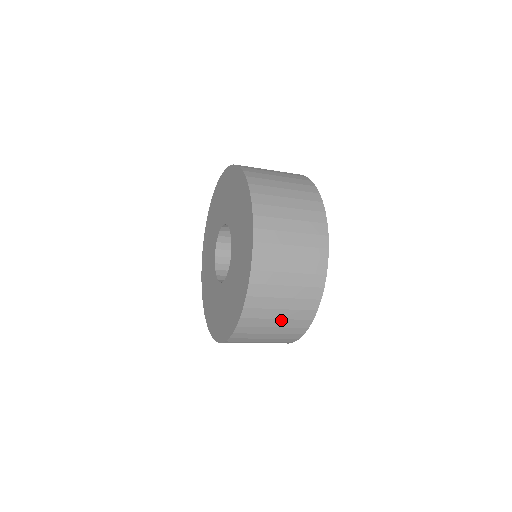
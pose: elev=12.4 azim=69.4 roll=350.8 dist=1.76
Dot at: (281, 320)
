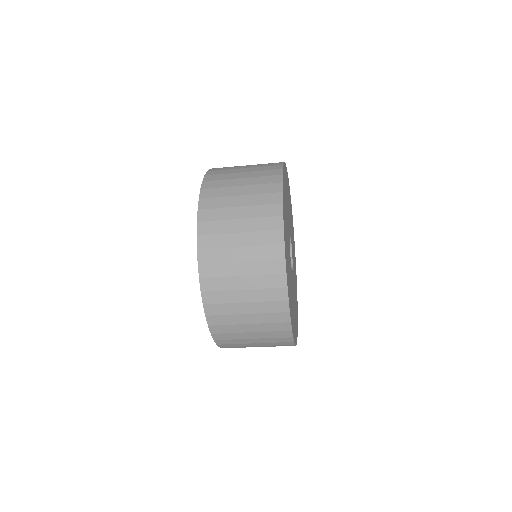
Dot at: (261, 346)
